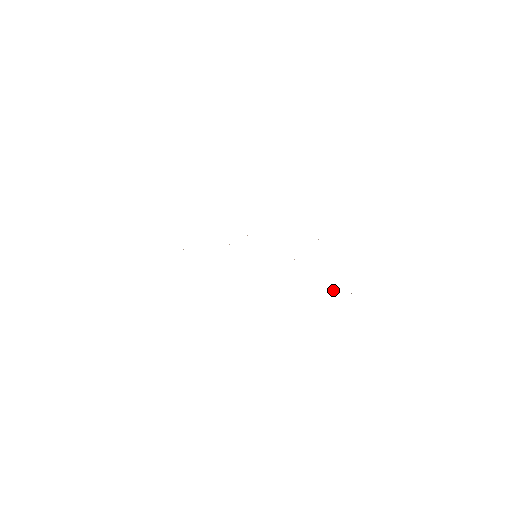
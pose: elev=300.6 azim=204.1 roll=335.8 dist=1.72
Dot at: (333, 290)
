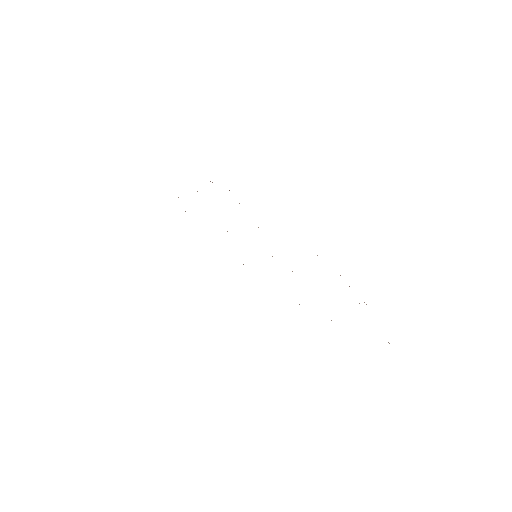
Dot at: occluded
